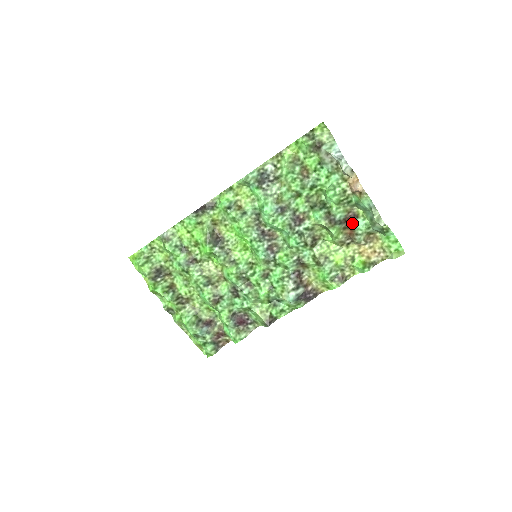
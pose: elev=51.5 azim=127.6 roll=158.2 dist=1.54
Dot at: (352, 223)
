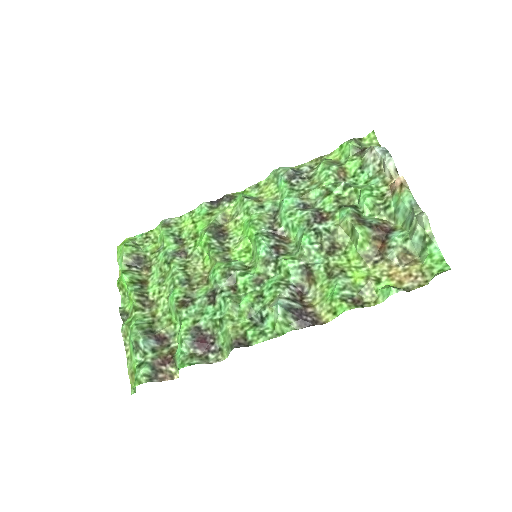
Dot at: (386, 236)
